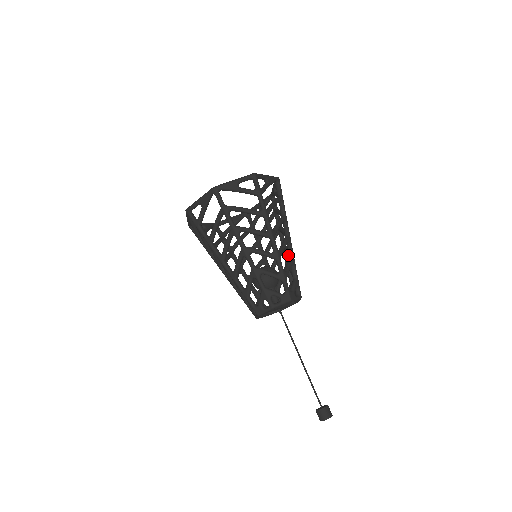
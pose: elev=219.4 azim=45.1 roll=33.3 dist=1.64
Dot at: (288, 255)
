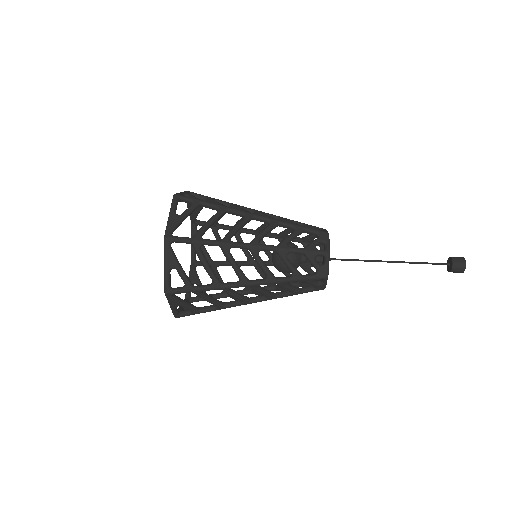
Dot at: occluded
